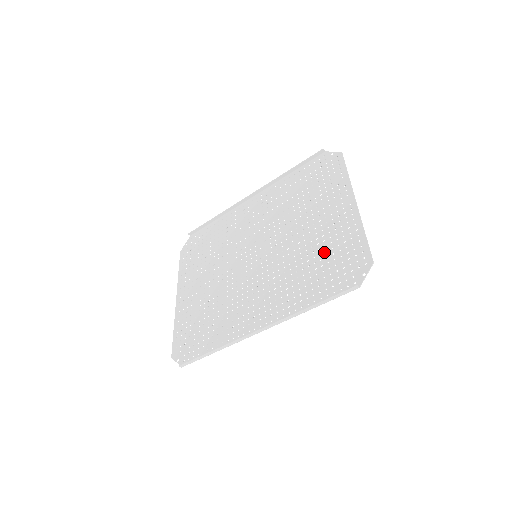
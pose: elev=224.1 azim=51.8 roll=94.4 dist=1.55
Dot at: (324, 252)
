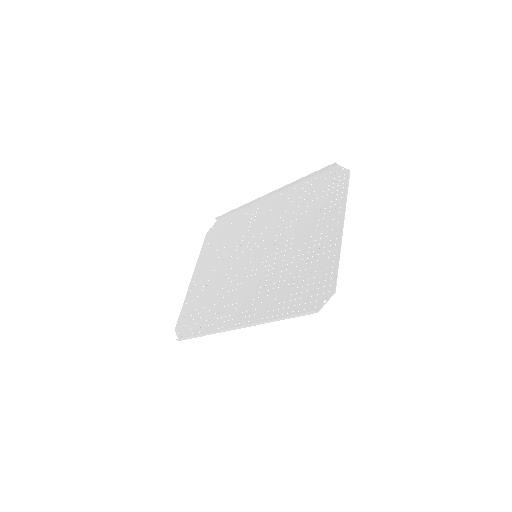
Dot at: (304, 269)
